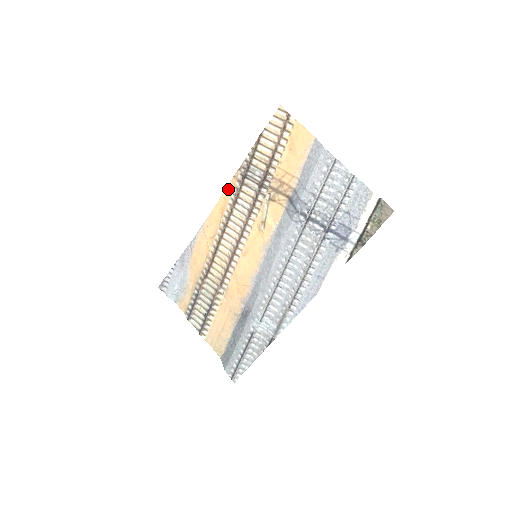
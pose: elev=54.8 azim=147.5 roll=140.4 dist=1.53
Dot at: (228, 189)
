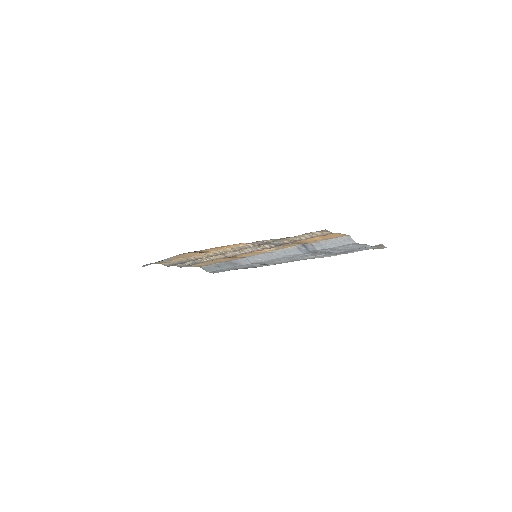
Dot at: (236, 245)
